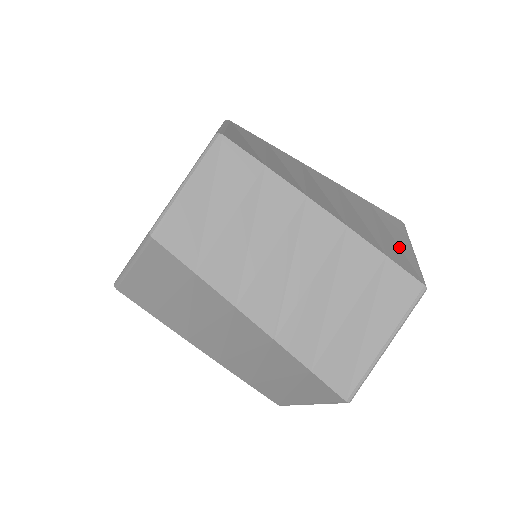
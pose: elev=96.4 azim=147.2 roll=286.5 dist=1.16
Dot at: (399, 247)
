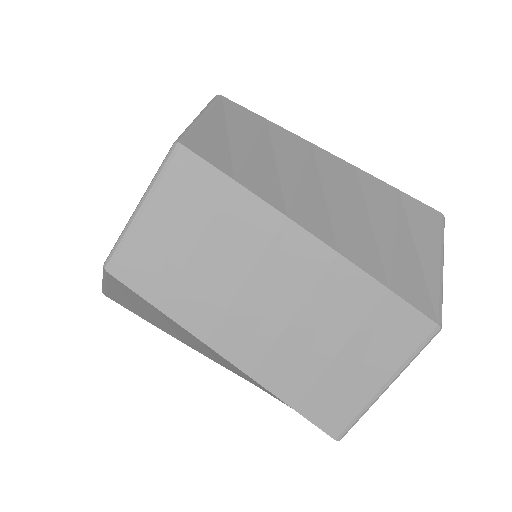
Dot at: occluded
